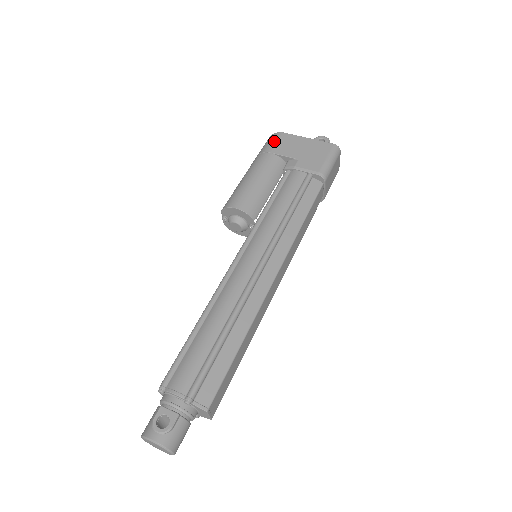
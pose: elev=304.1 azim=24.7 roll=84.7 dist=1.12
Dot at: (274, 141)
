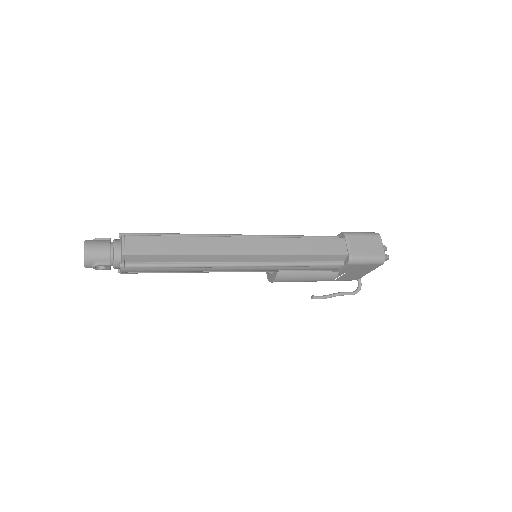
Dot at: occluded
